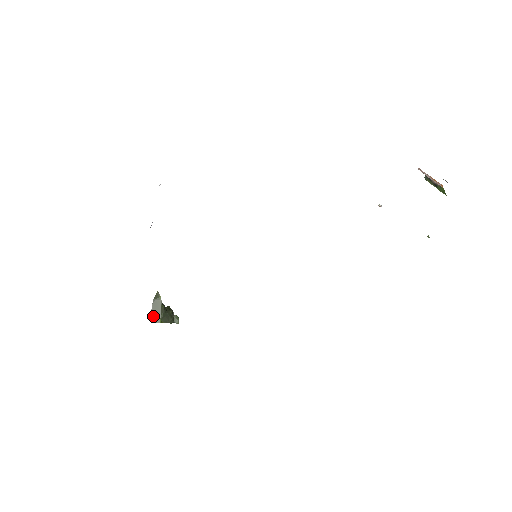
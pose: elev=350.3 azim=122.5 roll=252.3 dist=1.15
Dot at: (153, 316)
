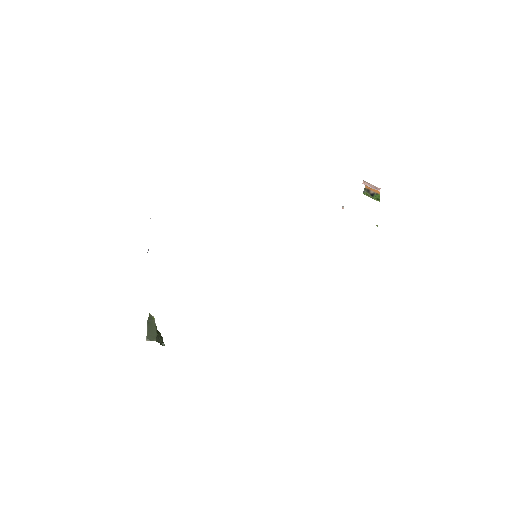
Dot at: (149, 335)
